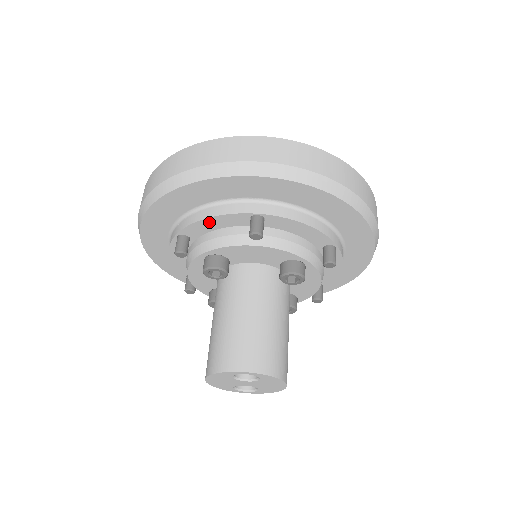
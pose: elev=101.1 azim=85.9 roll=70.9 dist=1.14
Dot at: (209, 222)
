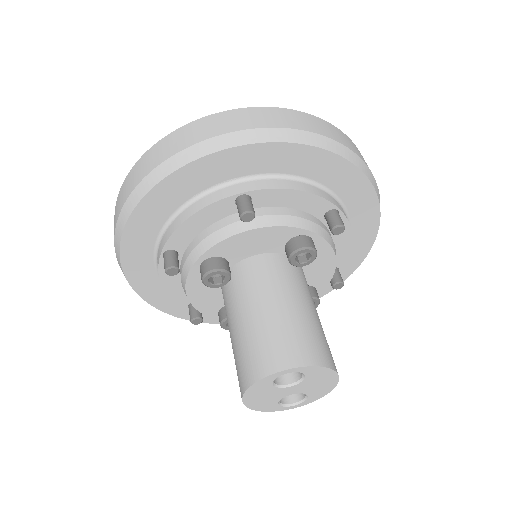
Dot at: (192, 223)
